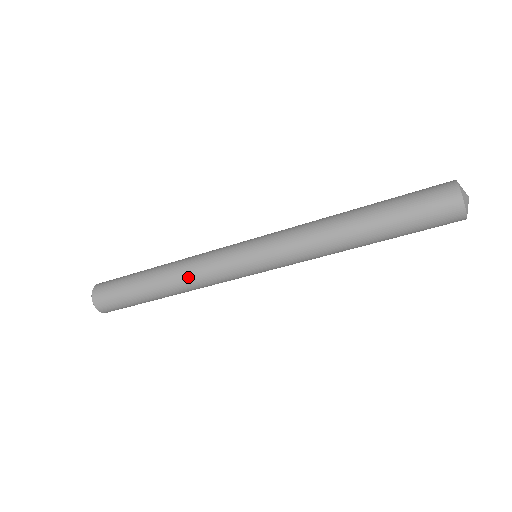
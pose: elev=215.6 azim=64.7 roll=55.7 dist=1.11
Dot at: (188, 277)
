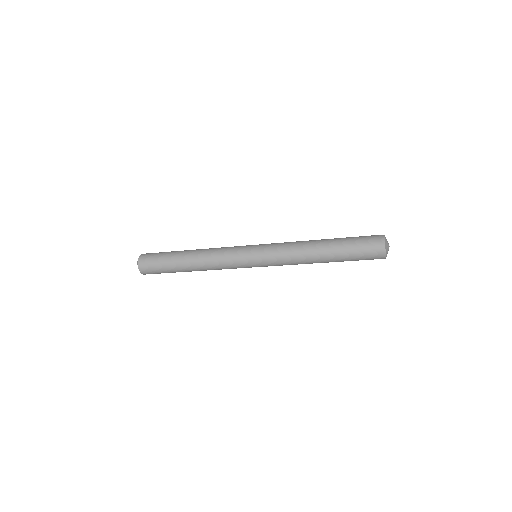
Dot at: (211, 267)
